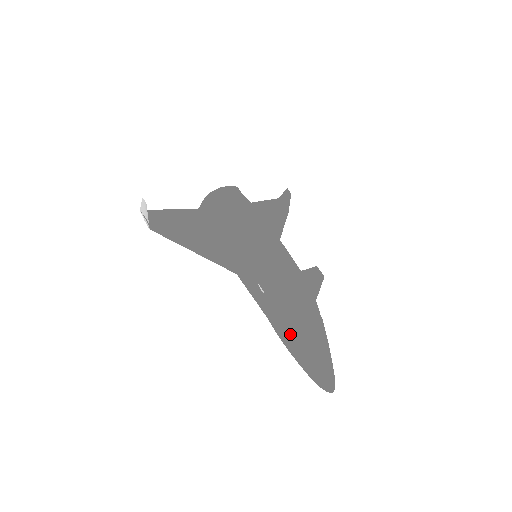
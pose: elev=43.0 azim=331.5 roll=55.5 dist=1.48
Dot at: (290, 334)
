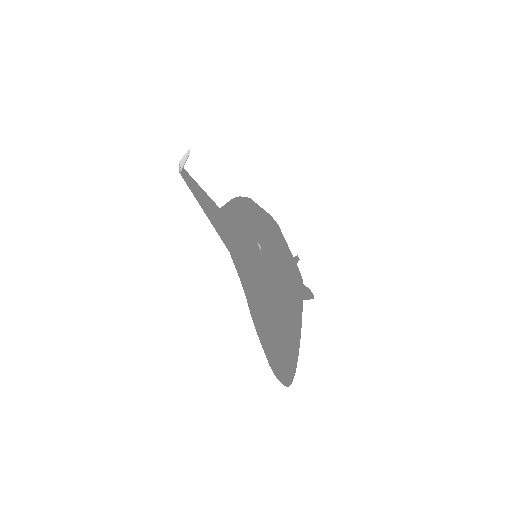
Dot at: (267, 305)
